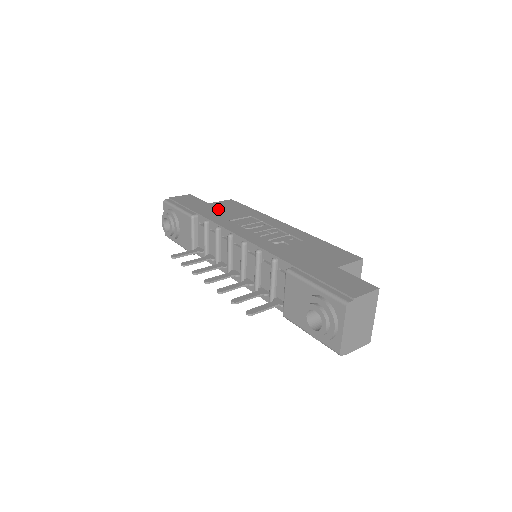
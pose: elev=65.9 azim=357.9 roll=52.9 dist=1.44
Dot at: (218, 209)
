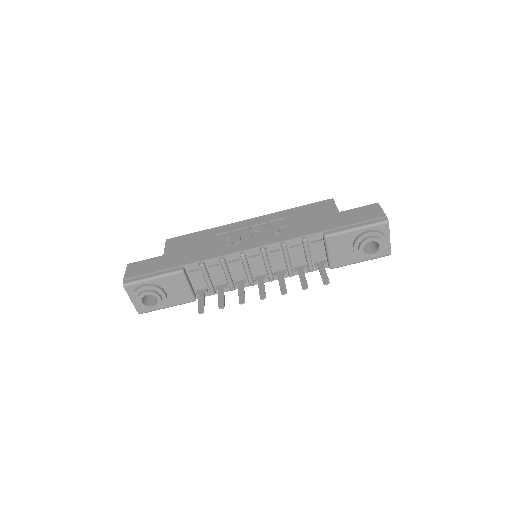
Dot at: (184, 251)
